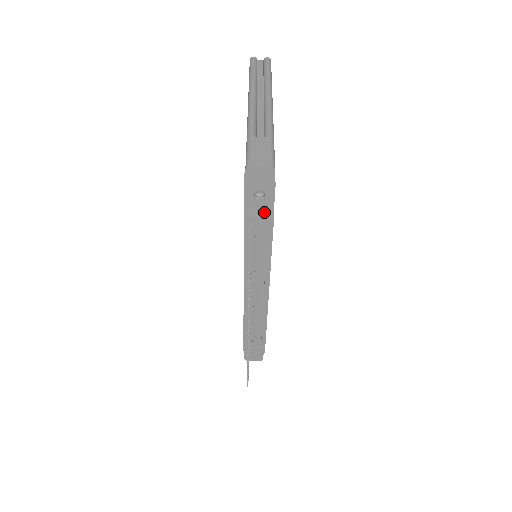
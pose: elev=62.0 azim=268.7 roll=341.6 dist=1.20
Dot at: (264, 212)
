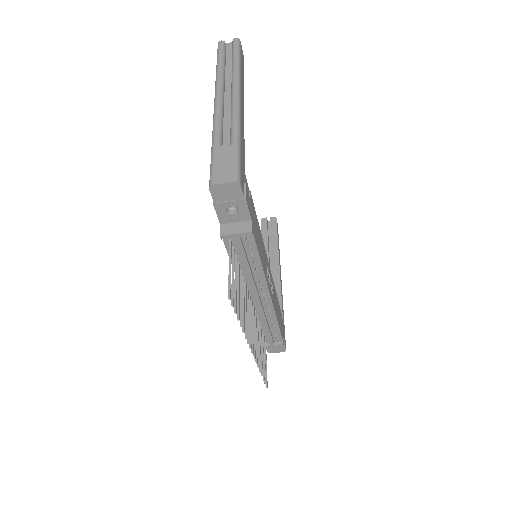
Dot at: (241, 226)
